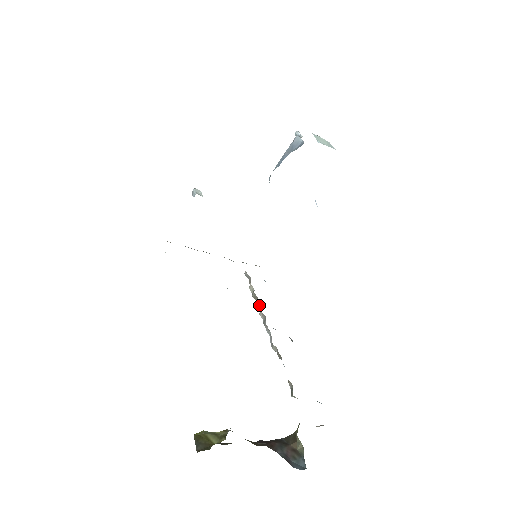
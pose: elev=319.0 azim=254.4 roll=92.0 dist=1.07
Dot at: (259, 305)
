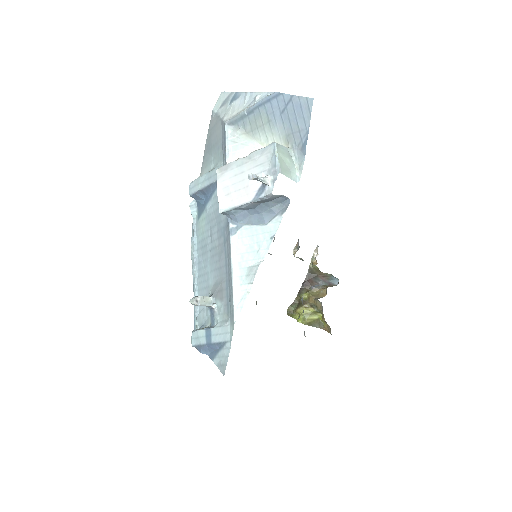
Dot at: occluded
